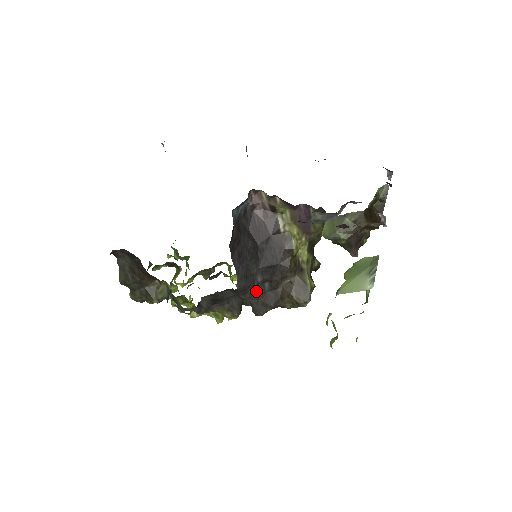
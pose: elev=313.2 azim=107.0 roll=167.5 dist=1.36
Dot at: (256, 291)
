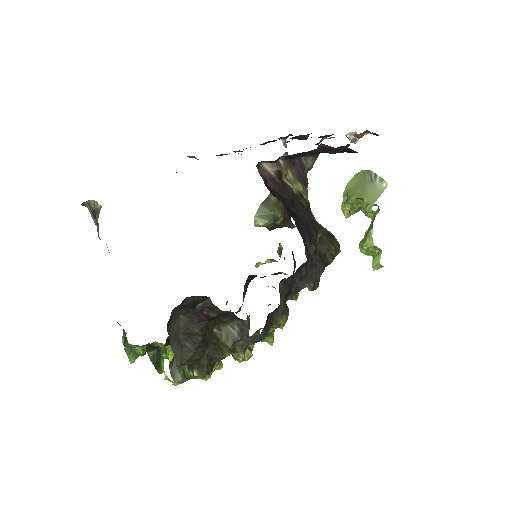
Dot at: (309, 260)
